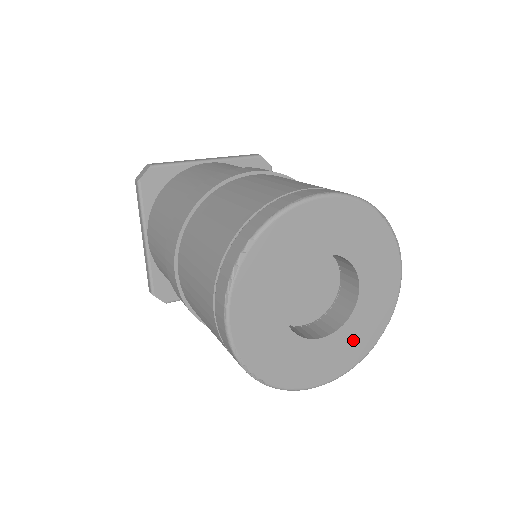
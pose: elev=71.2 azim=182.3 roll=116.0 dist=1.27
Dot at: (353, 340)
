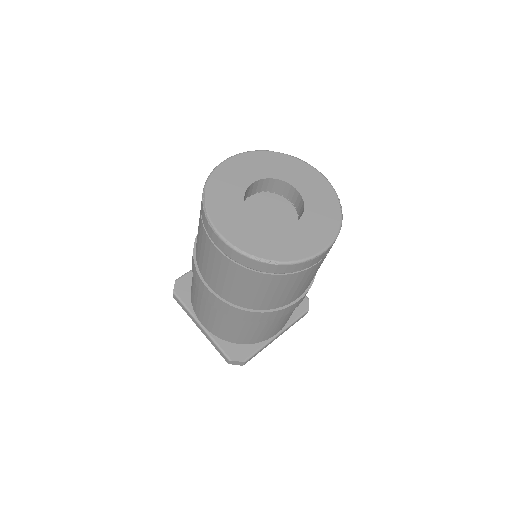
Dot at: (320, 217)
